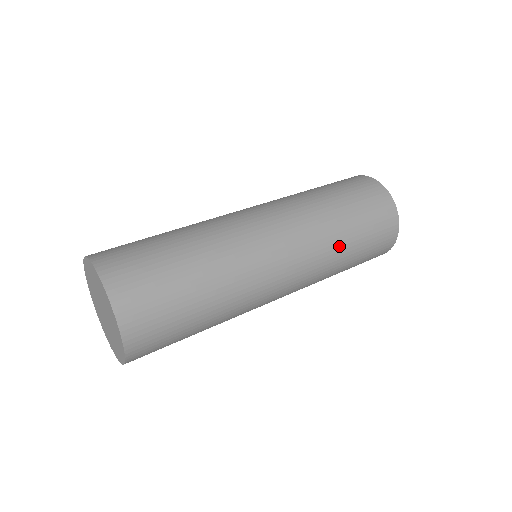
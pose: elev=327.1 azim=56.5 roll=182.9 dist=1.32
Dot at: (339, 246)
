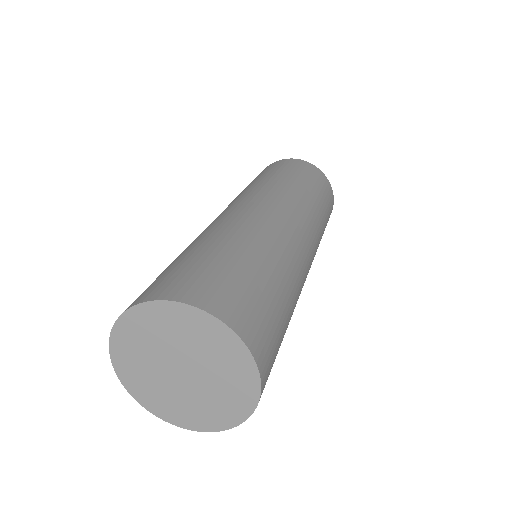
Dot at: occluded
